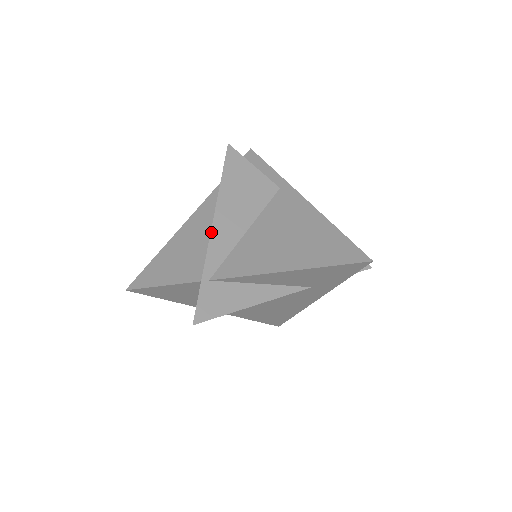
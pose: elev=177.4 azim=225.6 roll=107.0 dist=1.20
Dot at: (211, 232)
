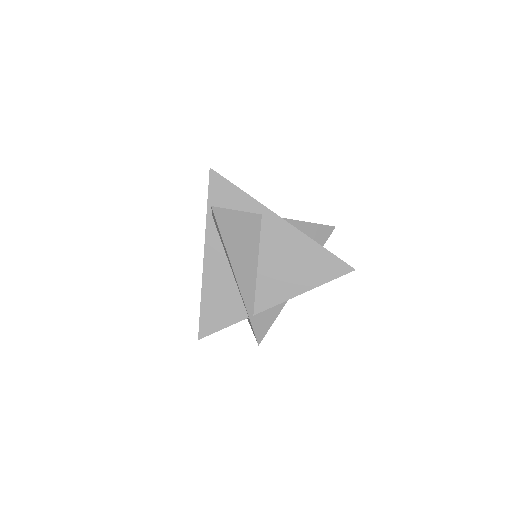
Dot at: (238, 286)
